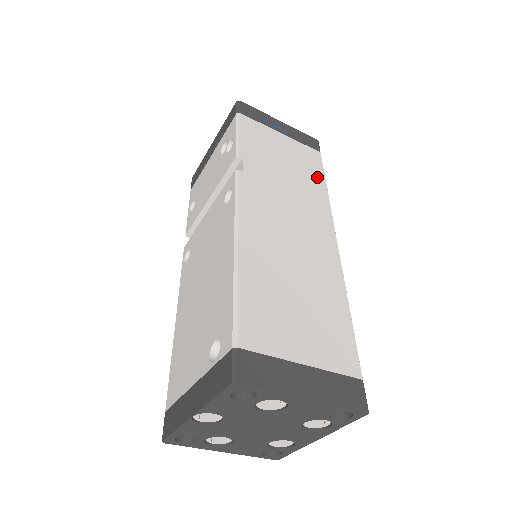
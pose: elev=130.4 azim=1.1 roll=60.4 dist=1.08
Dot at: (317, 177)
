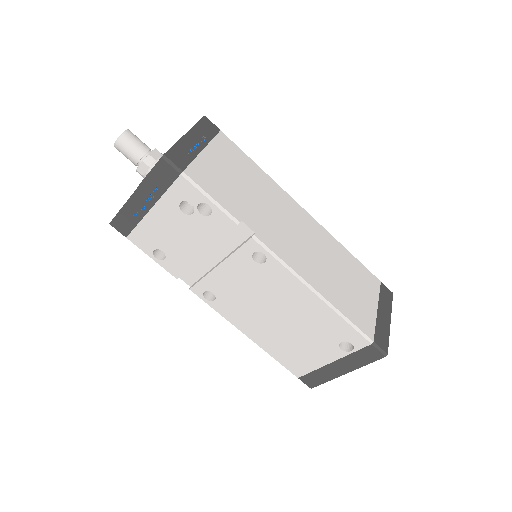
Dot at: (250, 165)
